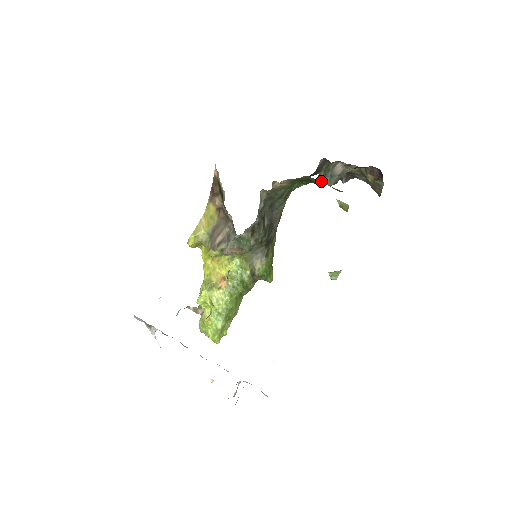
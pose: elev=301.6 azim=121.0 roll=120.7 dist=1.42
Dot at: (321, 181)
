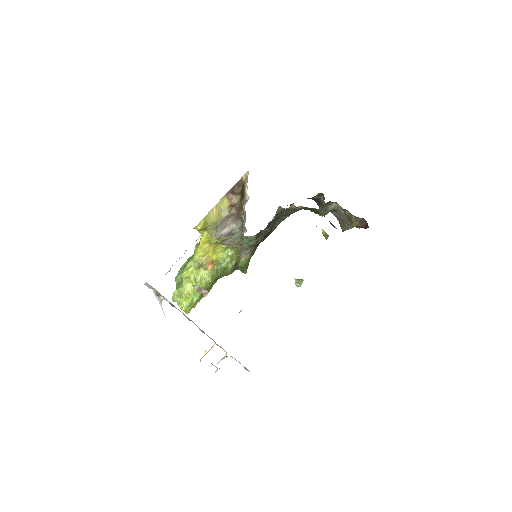
Dot at: occluded
